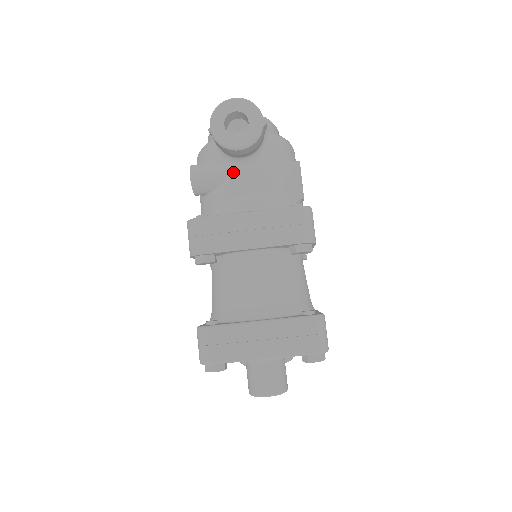
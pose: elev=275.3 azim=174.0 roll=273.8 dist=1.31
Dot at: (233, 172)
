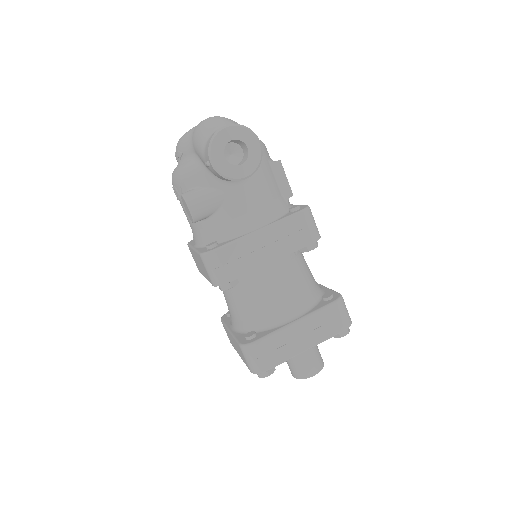
Dot at: (231, 193)
